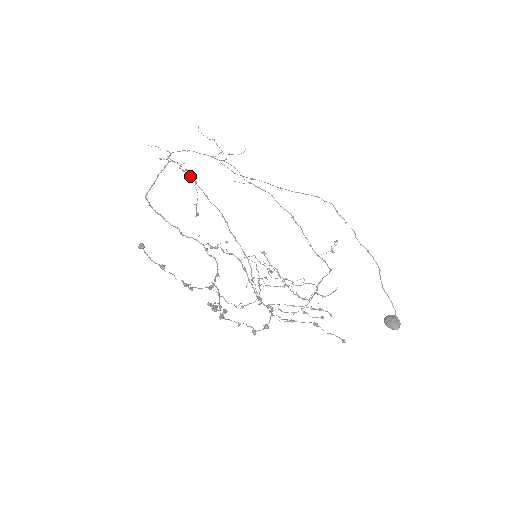
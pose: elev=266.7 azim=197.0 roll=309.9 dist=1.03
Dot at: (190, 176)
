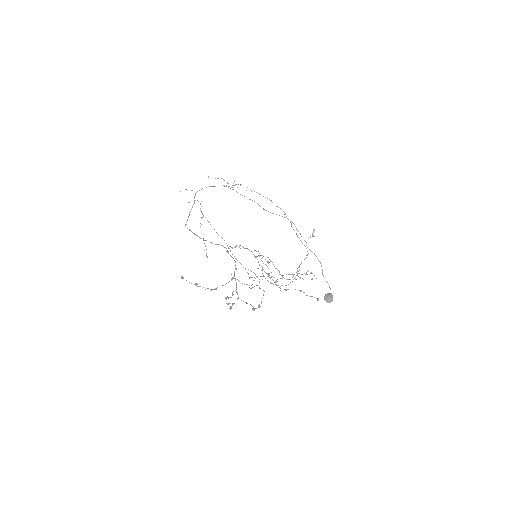
Dot at: occluded
